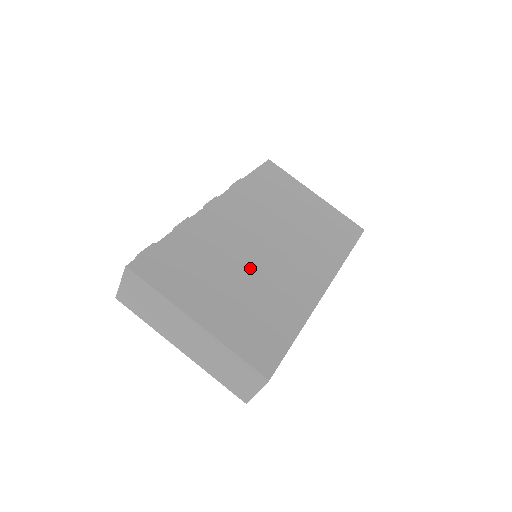
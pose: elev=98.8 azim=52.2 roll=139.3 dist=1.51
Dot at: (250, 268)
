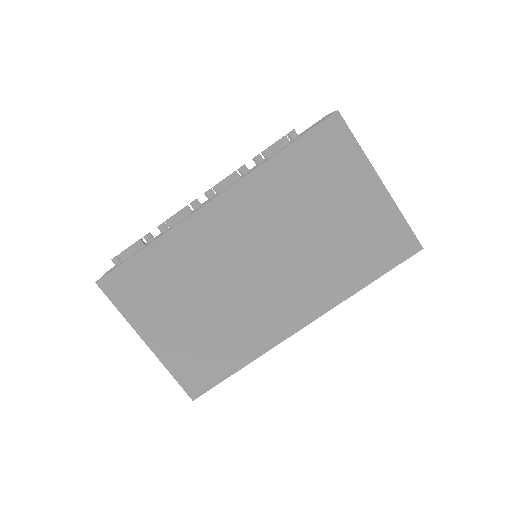
Dot at: (222, 294)
